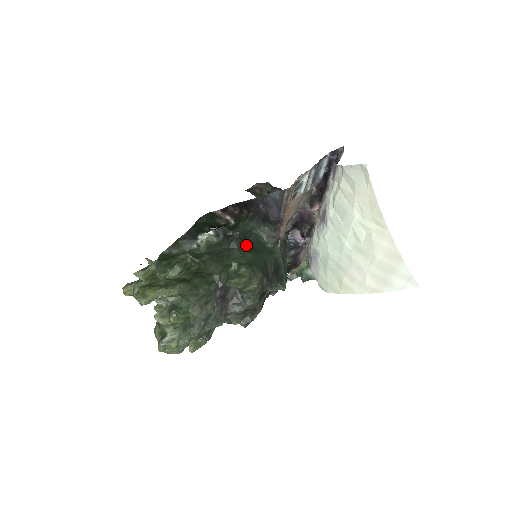
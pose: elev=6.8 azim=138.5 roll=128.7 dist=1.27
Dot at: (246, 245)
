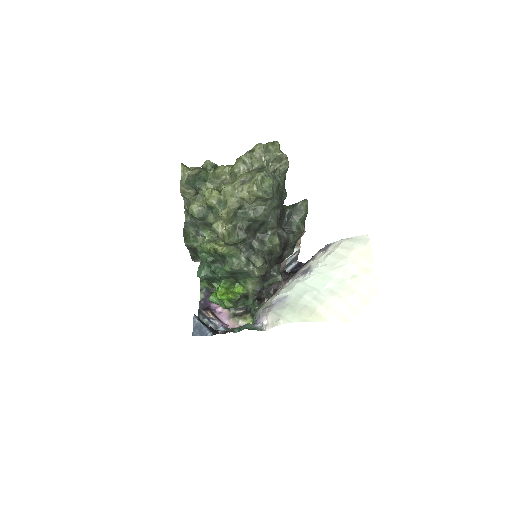
Dot at: occluded
